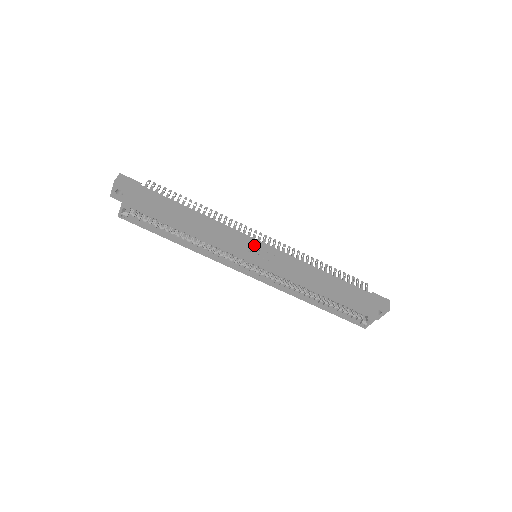
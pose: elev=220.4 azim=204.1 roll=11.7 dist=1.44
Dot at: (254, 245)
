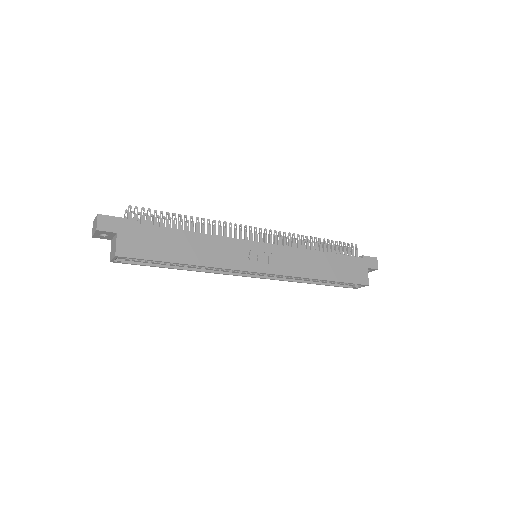
Dot at: (255, 250)
